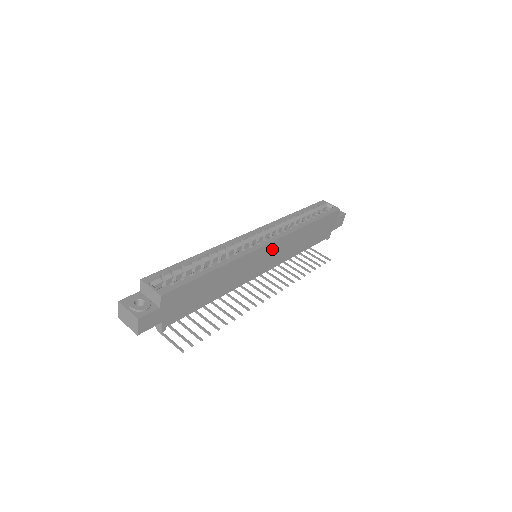
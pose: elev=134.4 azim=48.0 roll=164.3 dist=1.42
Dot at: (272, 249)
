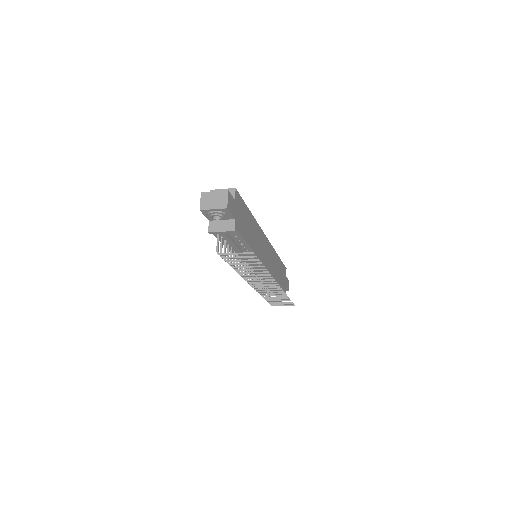
Dot at: (268, 247)
